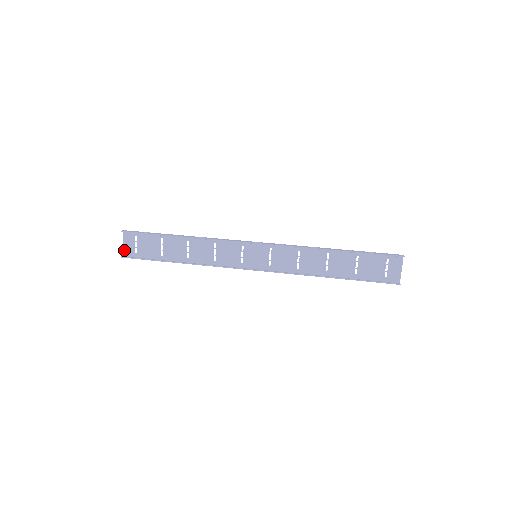
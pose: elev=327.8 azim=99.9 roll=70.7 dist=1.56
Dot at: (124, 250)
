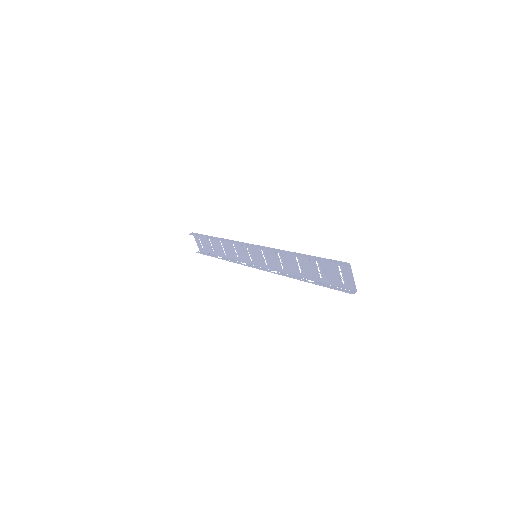
Dot at: (198, 246)
